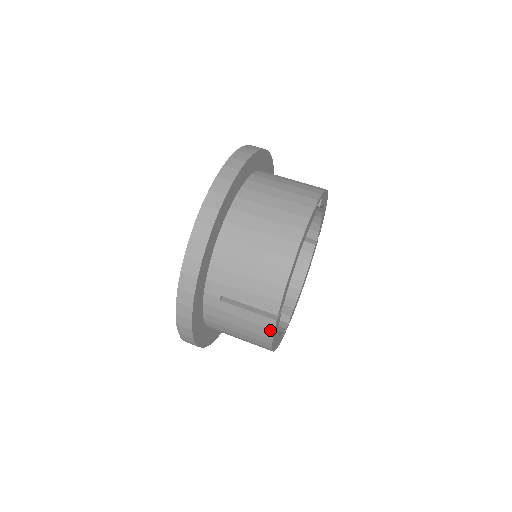
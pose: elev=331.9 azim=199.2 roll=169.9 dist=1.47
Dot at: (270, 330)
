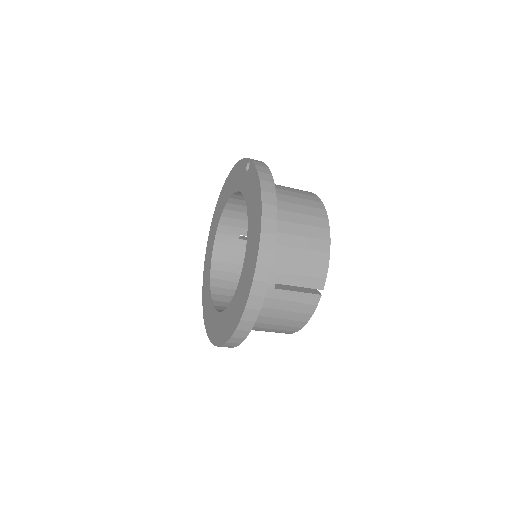
Dot at: (314, 306)
